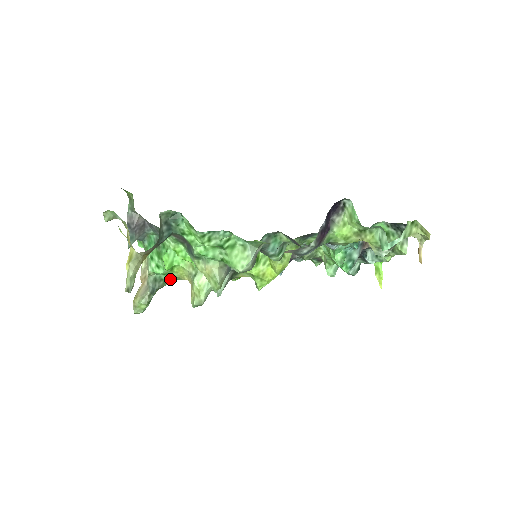
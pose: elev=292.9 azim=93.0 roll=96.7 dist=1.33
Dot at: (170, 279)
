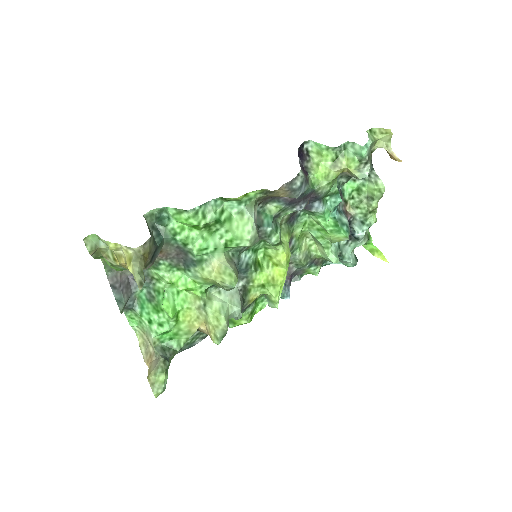
Dot at: (179, 342)
